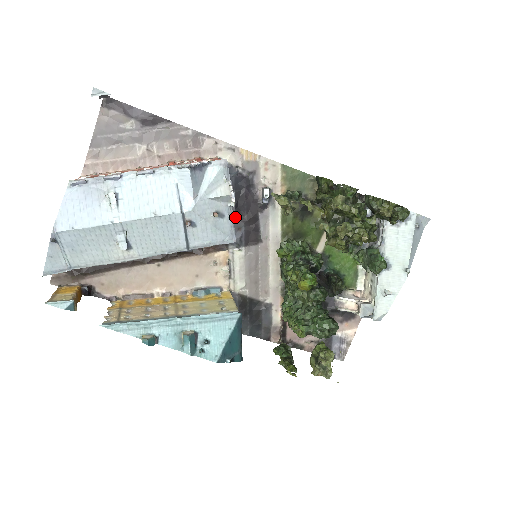
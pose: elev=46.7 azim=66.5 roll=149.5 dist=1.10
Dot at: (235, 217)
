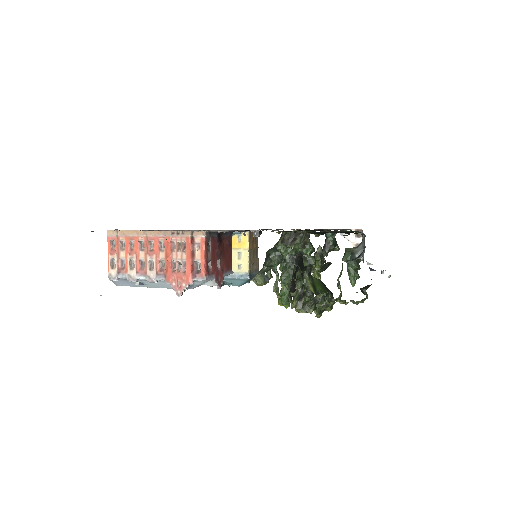
Dot at: occluded
